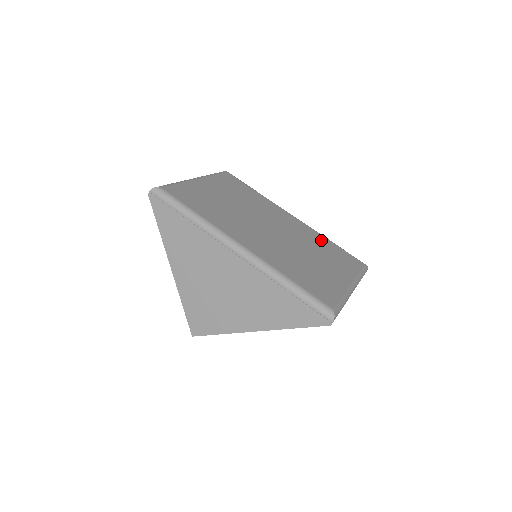
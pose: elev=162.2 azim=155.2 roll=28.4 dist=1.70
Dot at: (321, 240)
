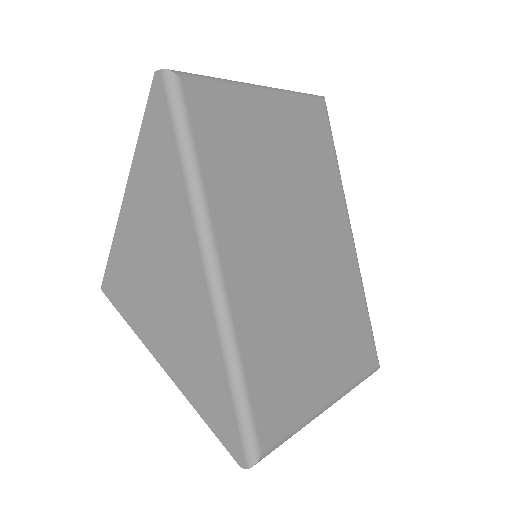
Dot at: (354, 298)
